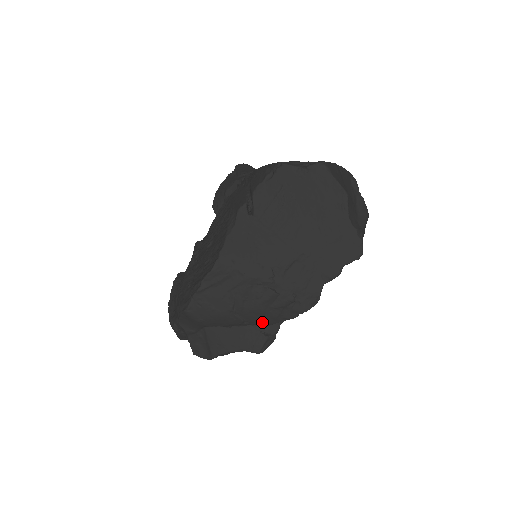
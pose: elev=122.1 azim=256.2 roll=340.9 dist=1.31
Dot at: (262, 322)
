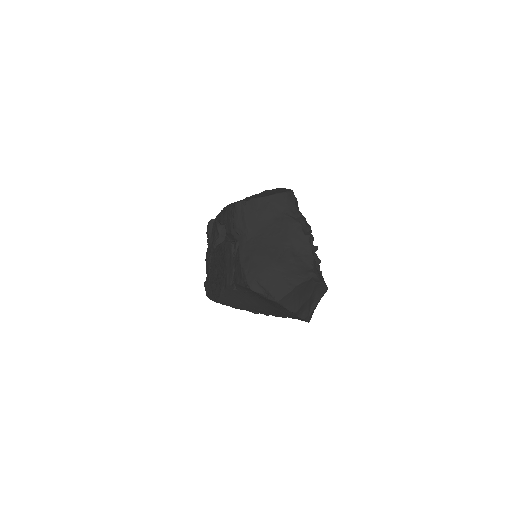
Dot at: occluded
